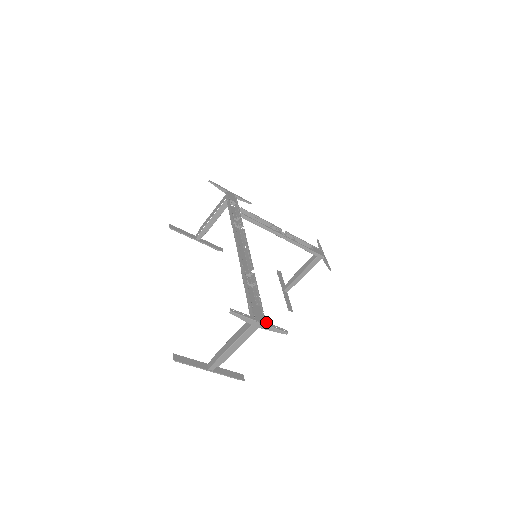
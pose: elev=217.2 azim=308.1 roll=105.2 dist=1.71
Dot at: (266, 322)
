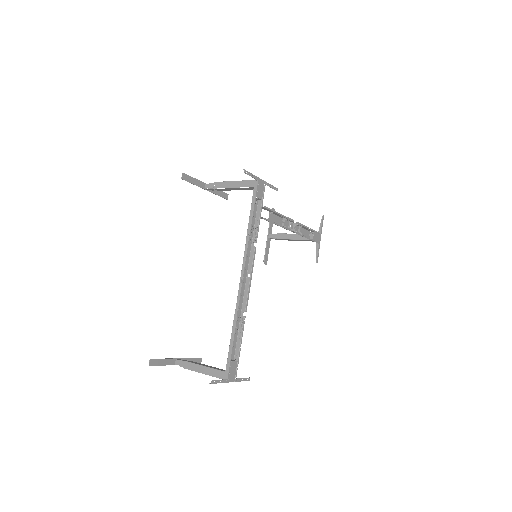
Dot at: (236, 379)
